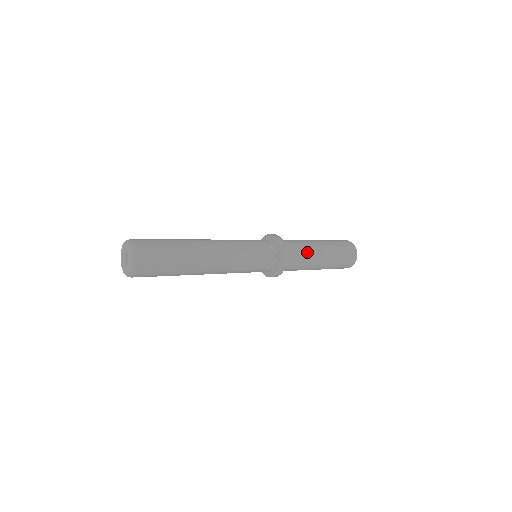
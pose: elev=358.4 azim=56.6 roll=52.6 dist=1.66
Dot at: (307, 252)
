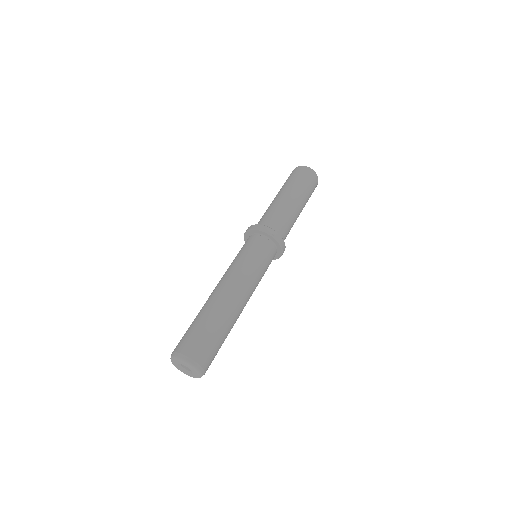
Dot at: (290, 218)
